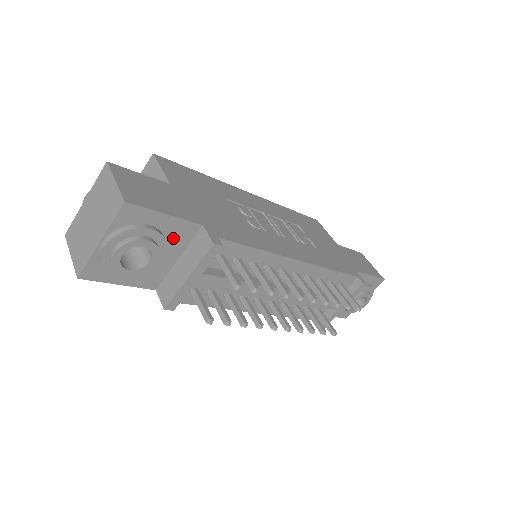
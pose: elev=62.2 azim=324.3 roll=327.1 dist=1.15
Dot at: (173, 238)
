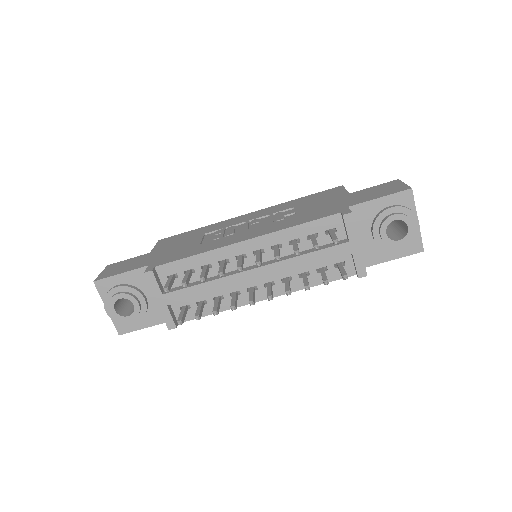
Dot at: (141, 284)
